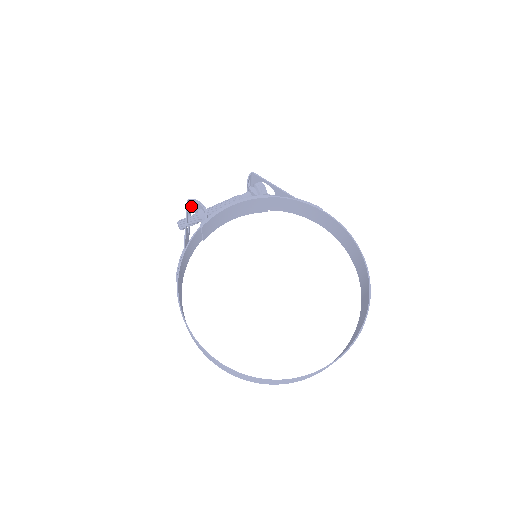
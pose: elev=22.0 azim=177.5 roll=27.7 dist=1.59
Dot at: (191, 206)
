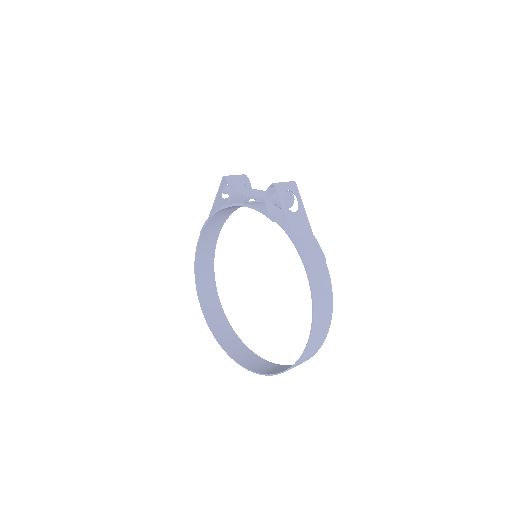
Dot at: (235, 176)
